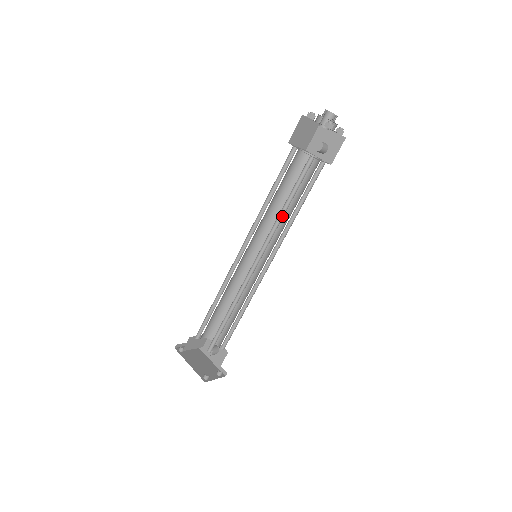
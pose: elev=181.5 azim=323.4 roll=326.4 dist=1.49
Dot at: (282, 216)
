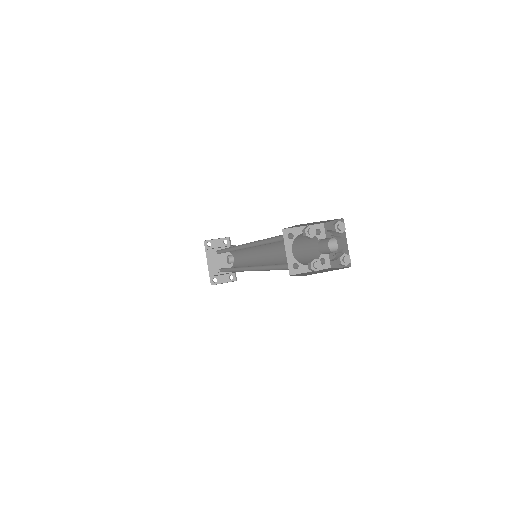
Dot at: (268, 267)
